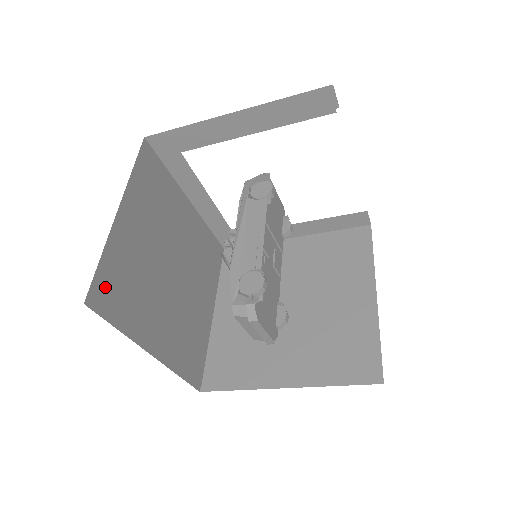
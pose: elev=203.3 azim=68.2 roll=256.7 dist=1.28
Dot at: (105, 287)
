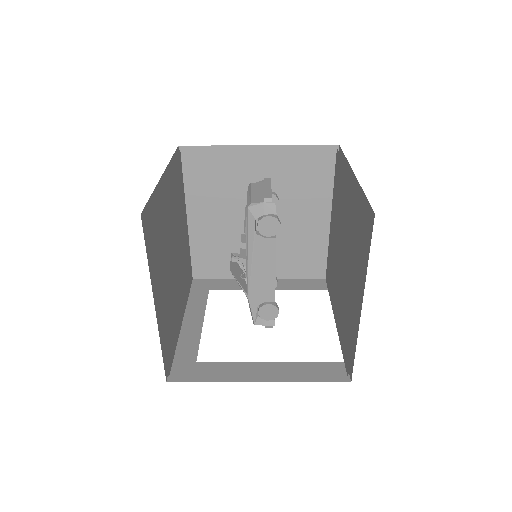
Dot at: (168, 357)
